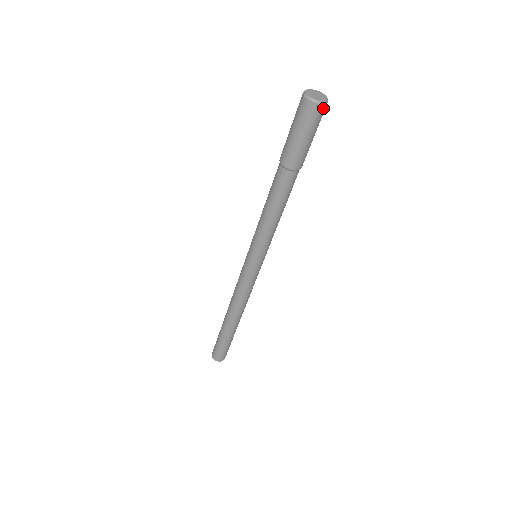
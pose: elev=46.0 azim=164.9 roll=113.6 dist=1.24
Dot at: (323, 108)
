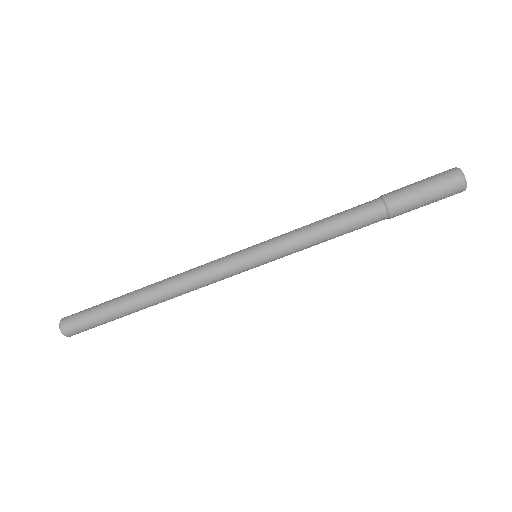
Dot at: occluded
